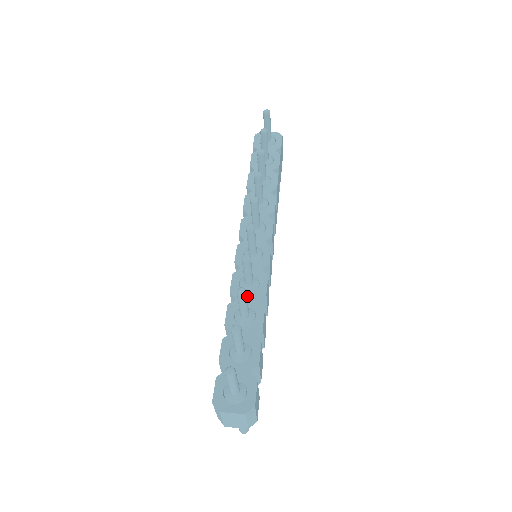
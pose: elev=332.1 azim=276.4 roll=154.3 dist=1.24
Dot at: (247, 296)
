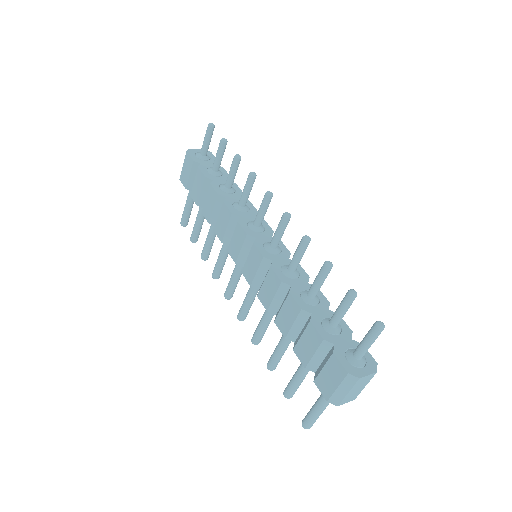
Dot at: (298, 282)
